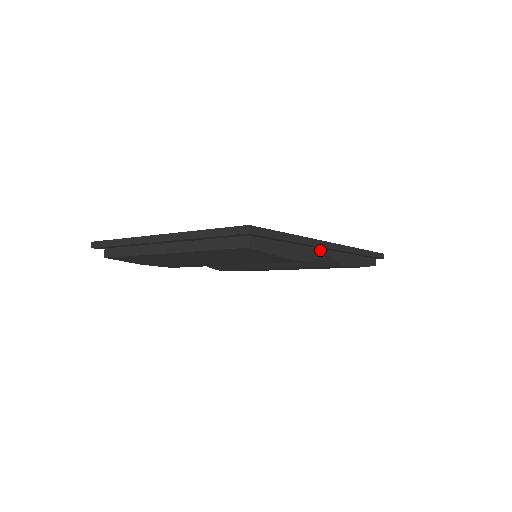
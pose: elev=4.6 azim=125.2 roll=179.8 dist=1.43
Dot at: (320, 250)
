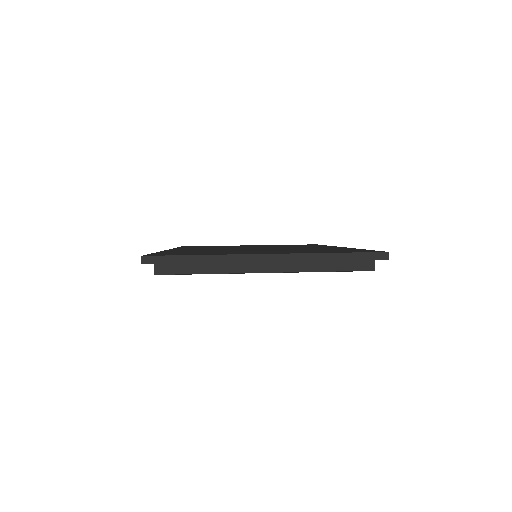
Dot at: occluded
